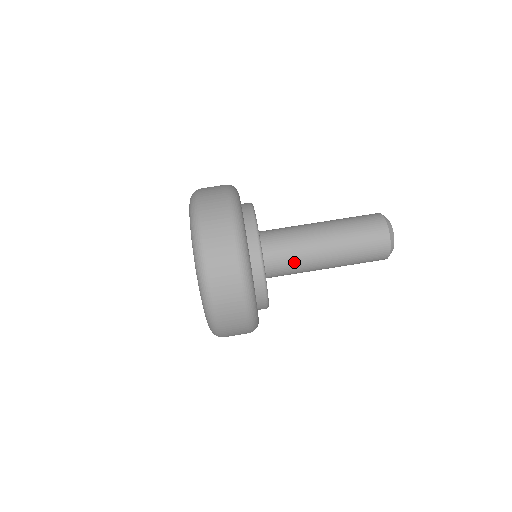
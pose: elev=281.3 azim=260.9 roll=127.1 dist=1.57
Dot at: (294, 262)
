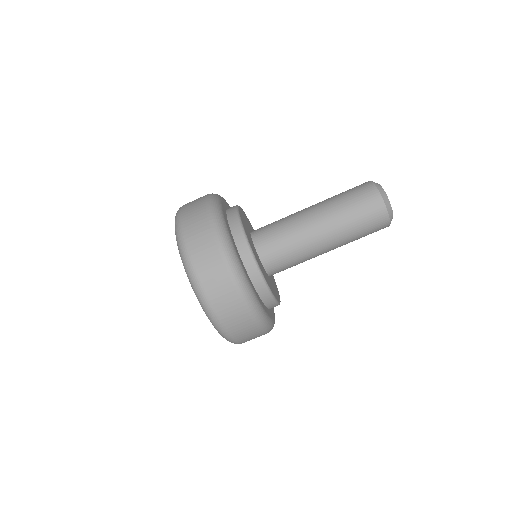
Dot at: (297, 264)
